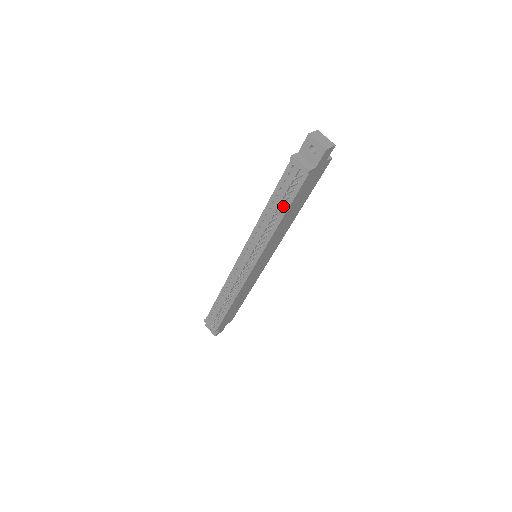
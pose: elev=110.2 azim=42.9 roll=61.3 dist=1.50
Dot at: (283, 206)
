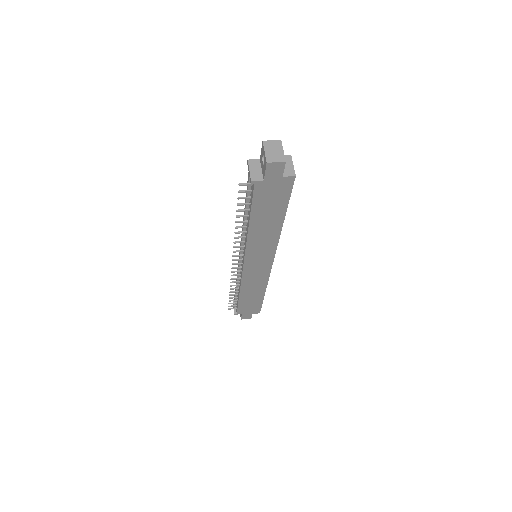
Dot at: (249, 211)
